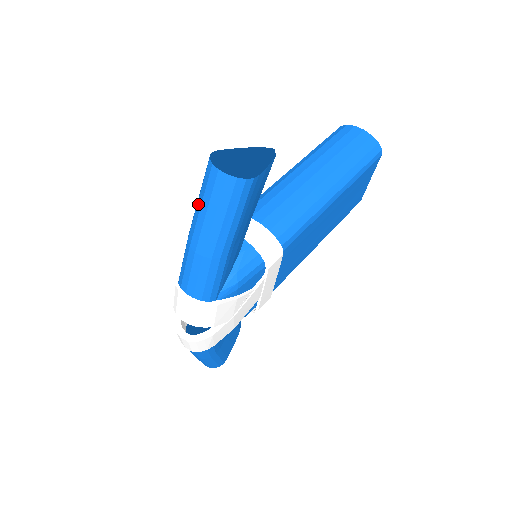
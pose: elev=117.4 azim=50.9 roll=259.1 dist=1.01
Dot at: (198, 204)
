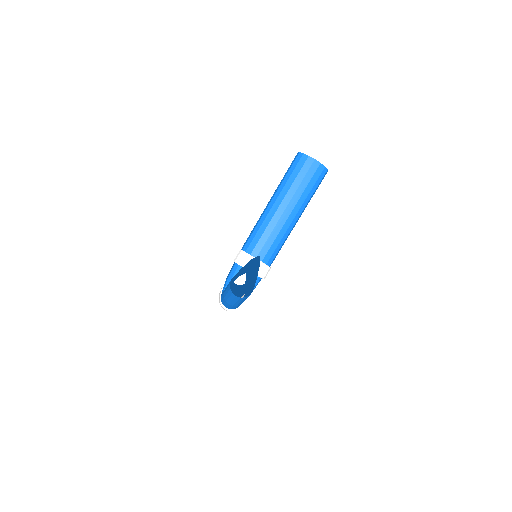
Dot at: (227, 295)
